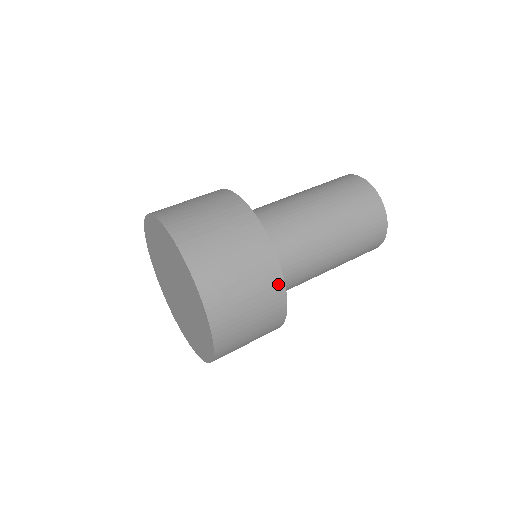
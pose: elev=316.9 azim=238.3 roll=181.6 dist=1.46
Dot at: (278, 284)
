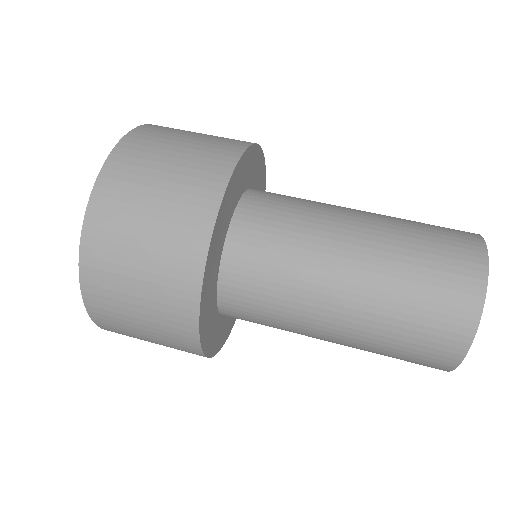
Dot at: occluded
